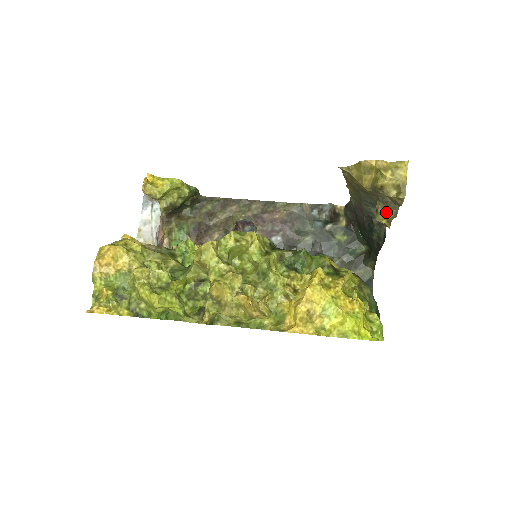
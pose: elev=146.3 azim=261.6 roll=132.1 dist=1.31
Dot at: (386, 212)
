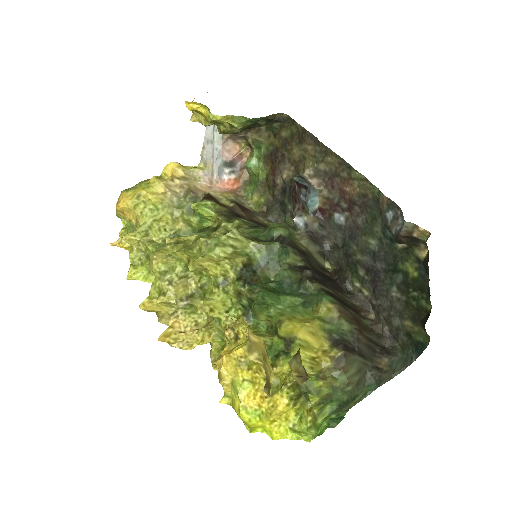
Dot at: occluded
